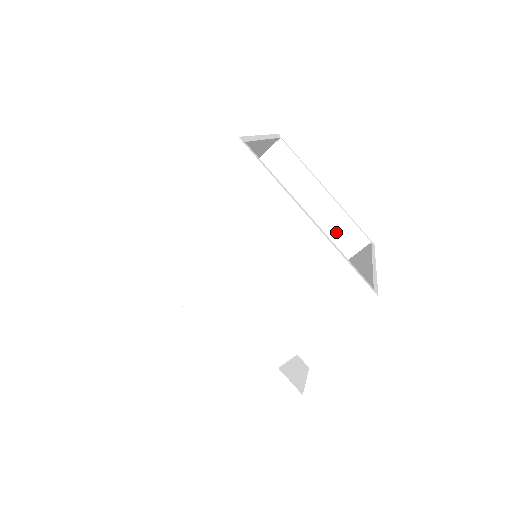
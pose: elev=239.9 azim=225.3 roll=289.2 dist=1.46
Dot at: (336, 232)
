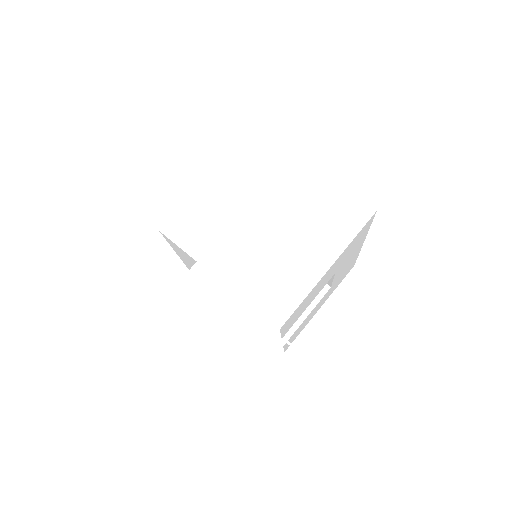
Dot at: occluded
